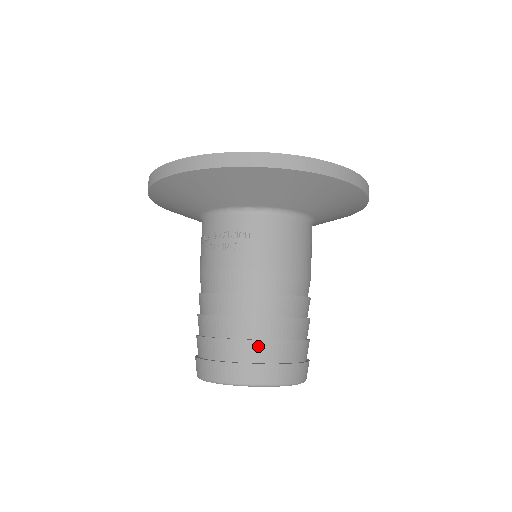
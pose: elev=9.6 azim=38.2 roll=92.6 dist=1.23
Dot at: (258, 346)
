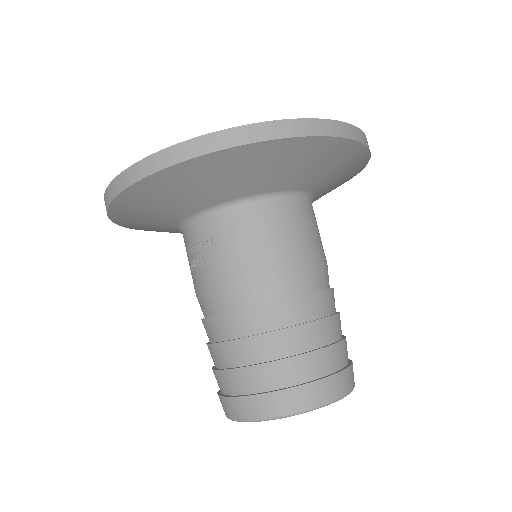
Dot at: (267, 370)
